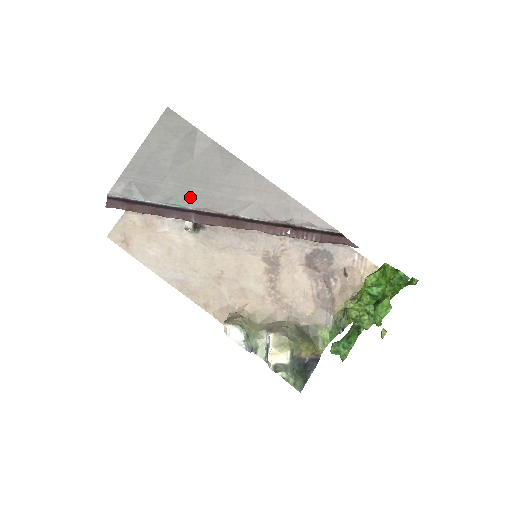
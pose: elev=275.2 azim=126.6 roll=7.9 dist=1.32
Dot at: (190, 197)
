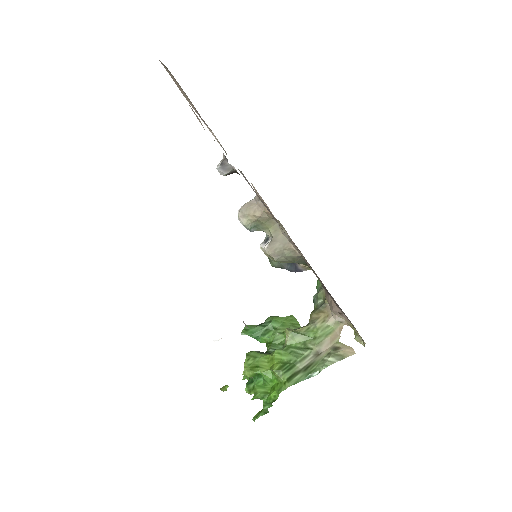
Dot at: occluded
